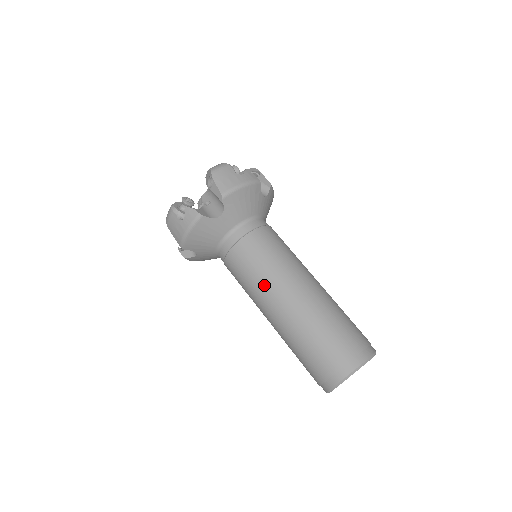
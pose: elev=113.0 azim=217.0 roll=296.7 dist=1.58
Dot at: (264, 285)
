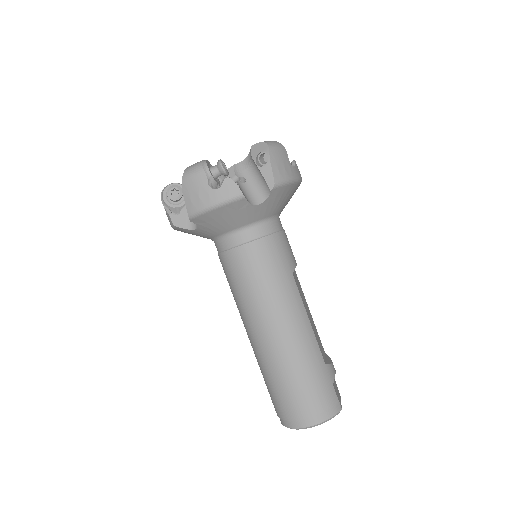
Dot at: (238, 308)
